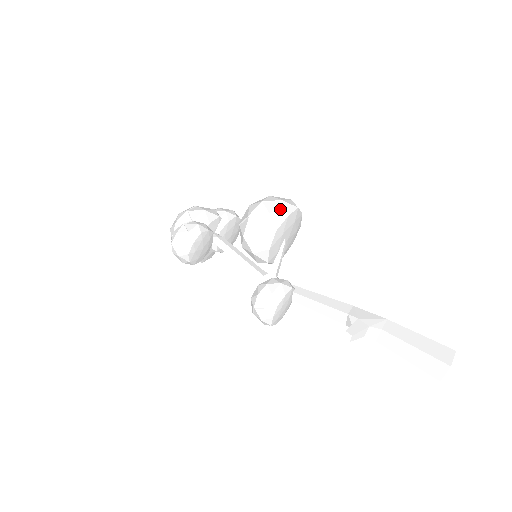
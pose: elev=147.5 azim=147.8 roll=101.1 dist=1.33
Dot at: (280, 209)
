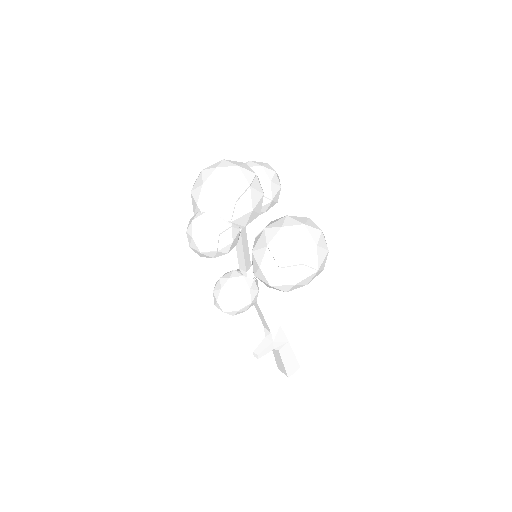
Dot at: (308, 279)
